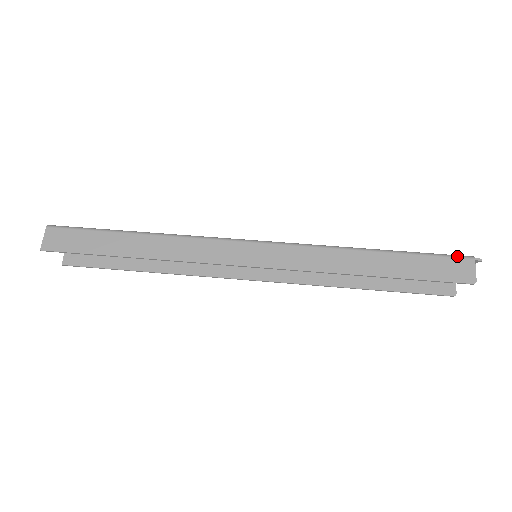
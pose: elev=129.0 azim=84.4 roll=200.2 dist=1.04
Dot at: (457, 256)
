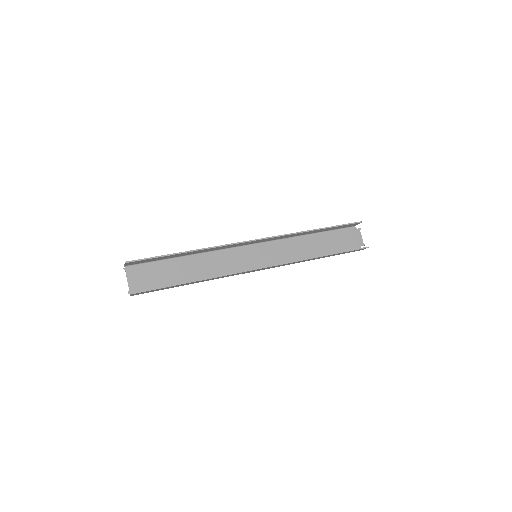
Dot at: occluded
